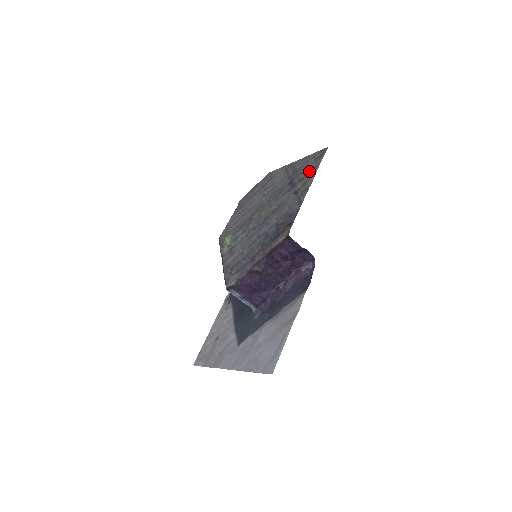
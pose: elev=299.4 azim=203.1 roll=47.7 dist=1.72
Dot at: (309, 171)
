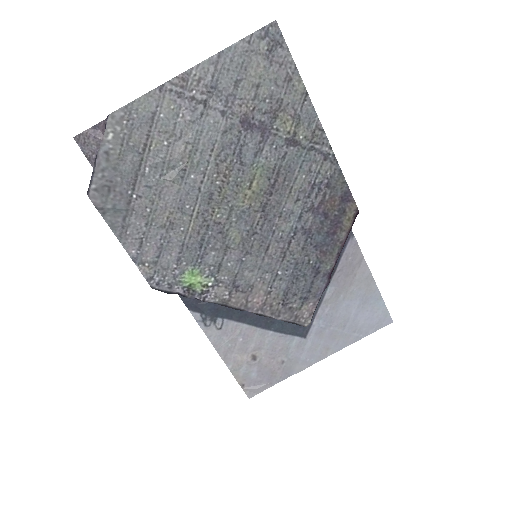
Dot at: (281, 90)
